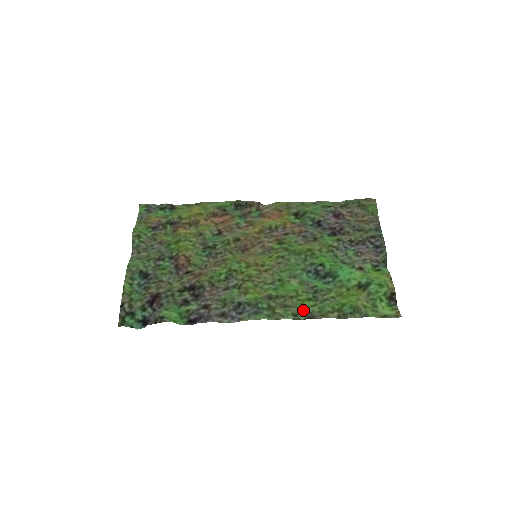
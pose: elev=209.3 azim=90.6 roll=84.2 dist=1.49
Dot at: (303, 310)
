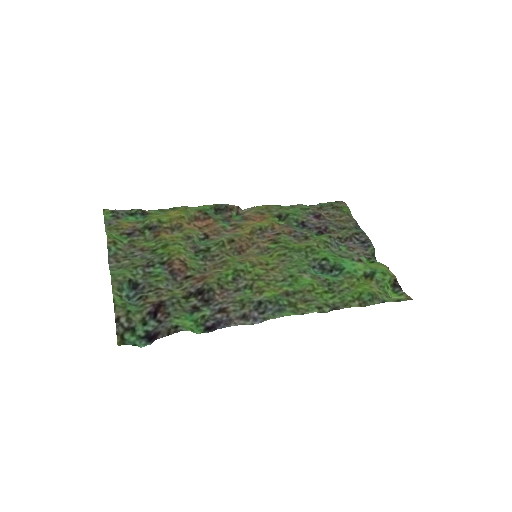
Dot at: (325, 302)
